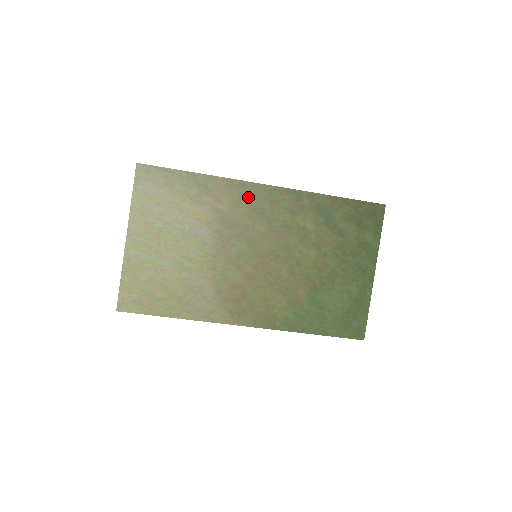
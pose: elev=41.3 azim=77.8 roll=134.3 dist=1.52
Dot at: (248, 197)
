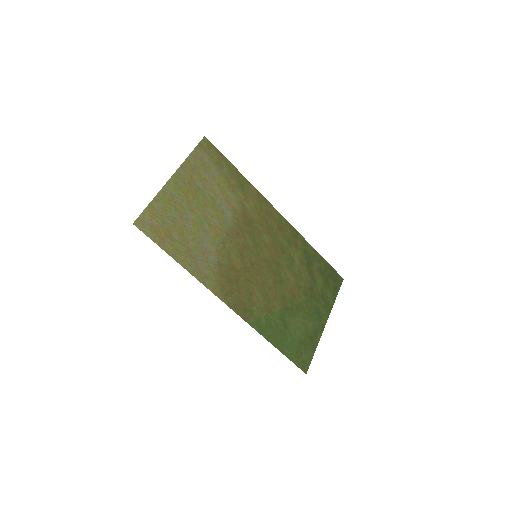
Dot at: (266, 212)
